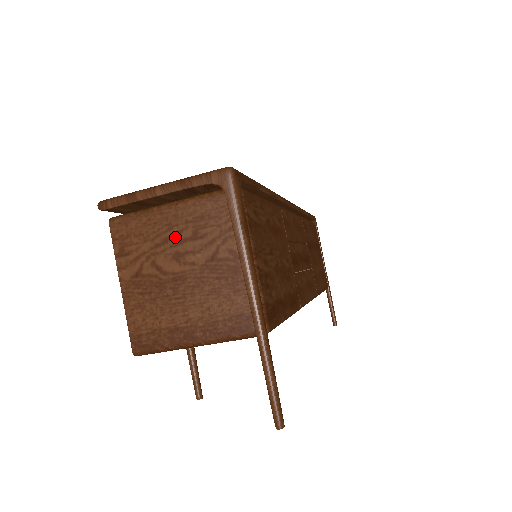
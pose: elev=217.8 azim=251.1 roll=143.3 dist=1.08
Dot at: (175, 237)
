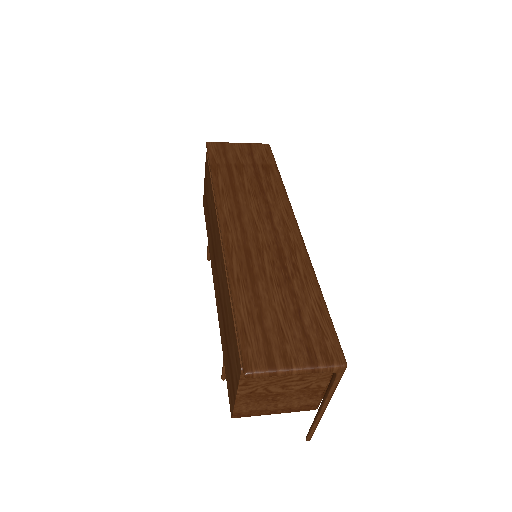
Dot at: (287, 380)
